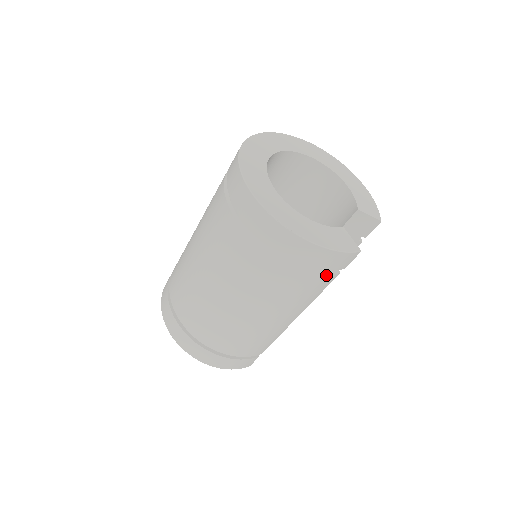
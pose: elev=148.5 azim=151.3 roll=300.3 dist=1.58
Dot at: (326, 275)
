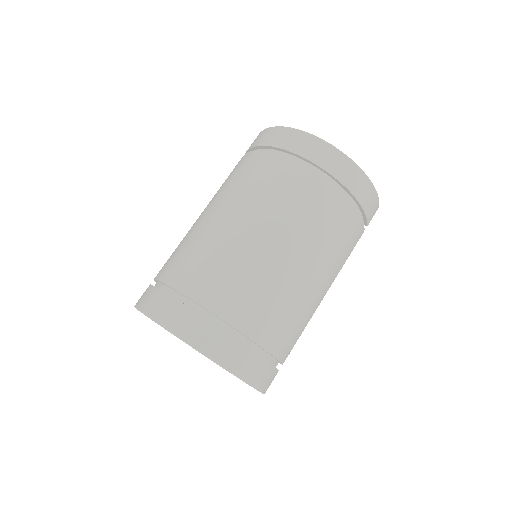
Dot at: (362, 224)
